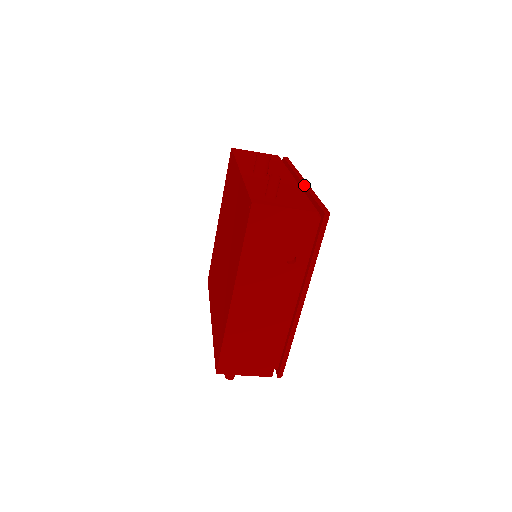
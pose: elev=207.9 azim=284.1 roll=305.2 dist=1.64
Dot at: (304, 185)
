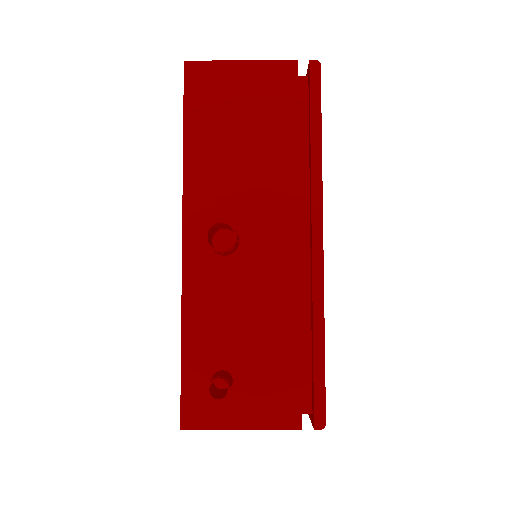
Dot at: (311, 275)
